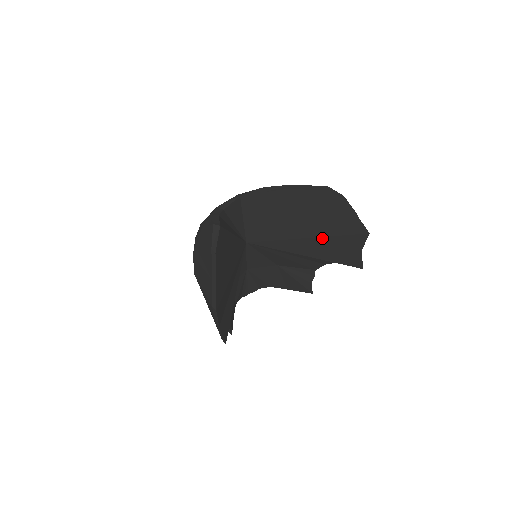
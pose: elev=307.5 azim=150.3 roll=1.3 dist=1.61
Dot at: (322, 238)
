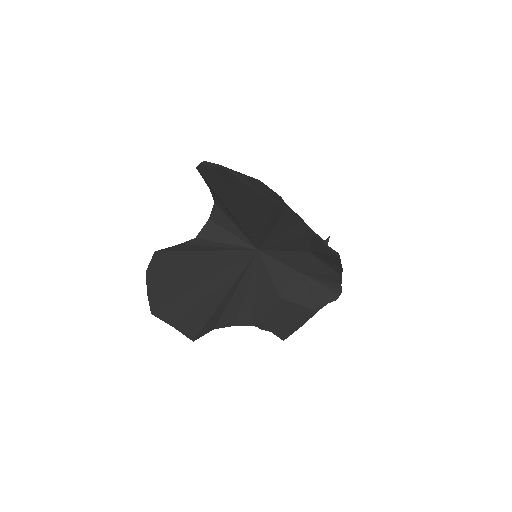
Dot at: (242, 204)
